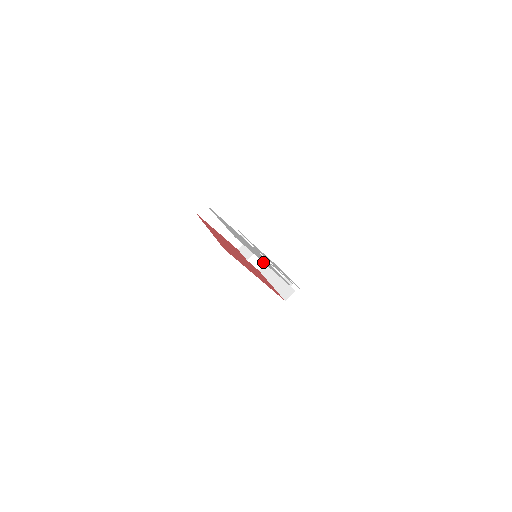
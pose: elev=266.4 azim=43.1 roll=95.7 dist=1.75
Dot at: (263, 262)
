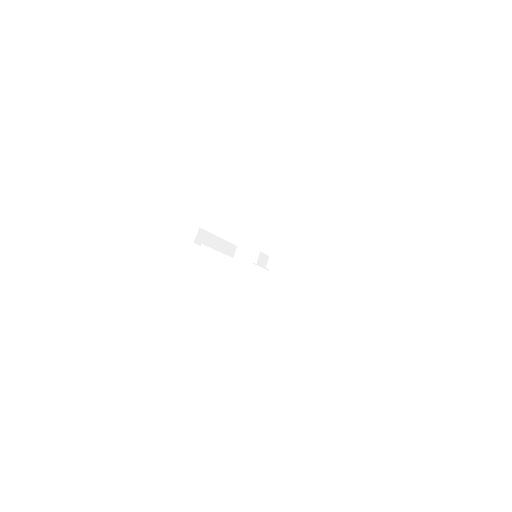
Dot at: (266, 259)
